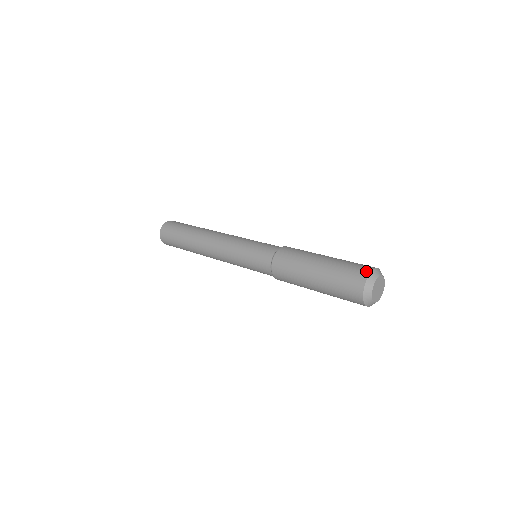
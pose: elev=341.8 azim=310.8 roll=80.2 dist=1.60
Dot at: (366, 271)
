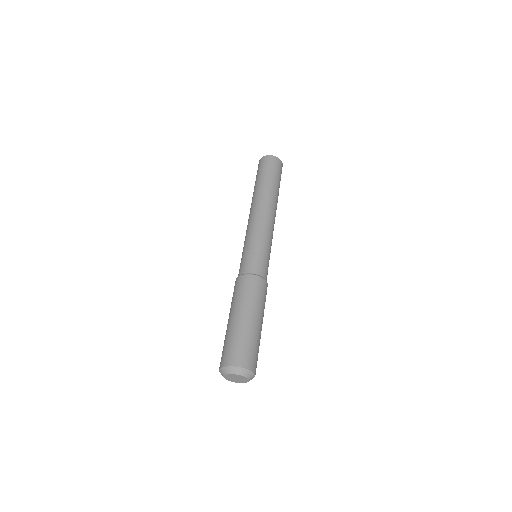
Dot at: (228, 362)
